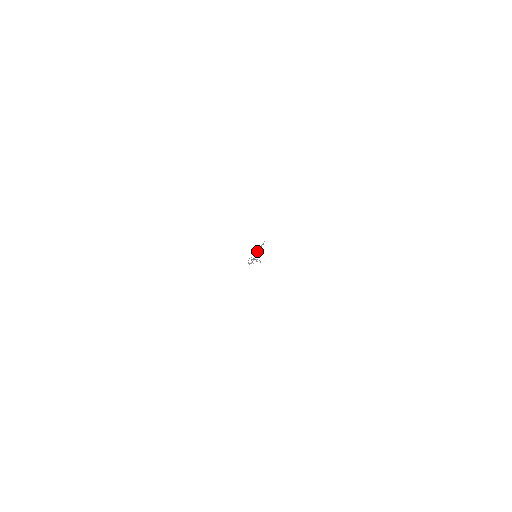
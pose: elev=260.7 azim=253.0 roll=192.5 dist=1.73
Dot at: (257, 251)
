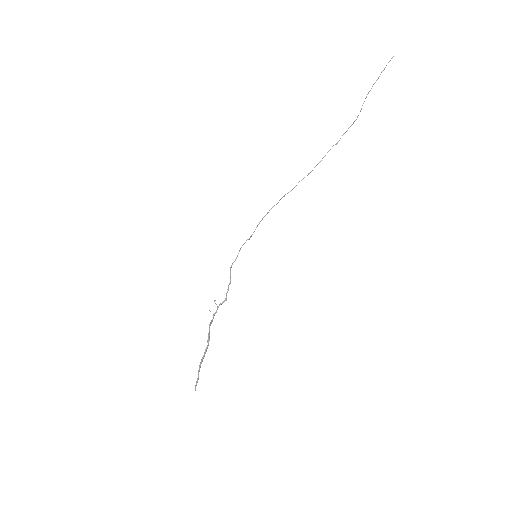
Dot at: occluded
